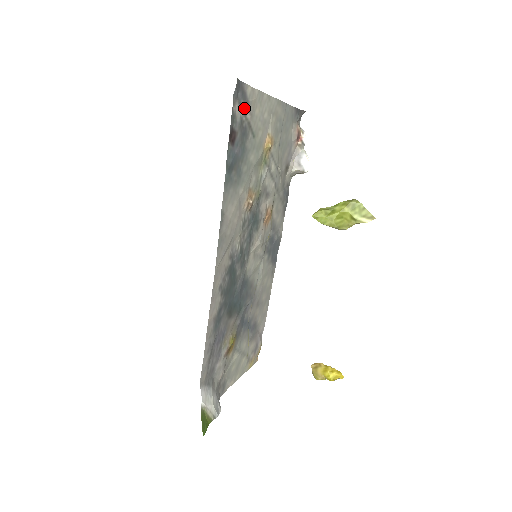
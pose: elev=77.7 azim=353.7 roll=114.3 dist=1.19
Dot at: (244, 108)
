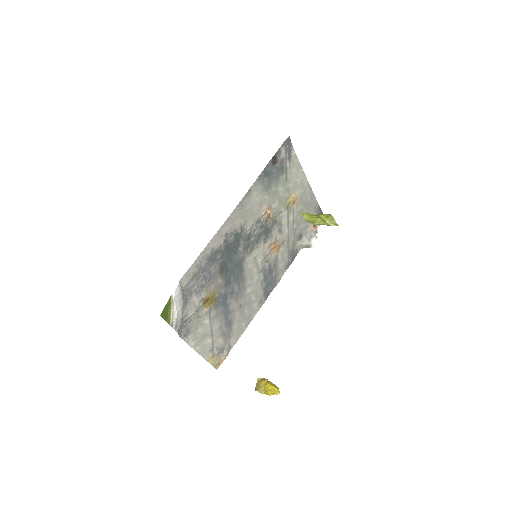
Dot at: (287, 157)
